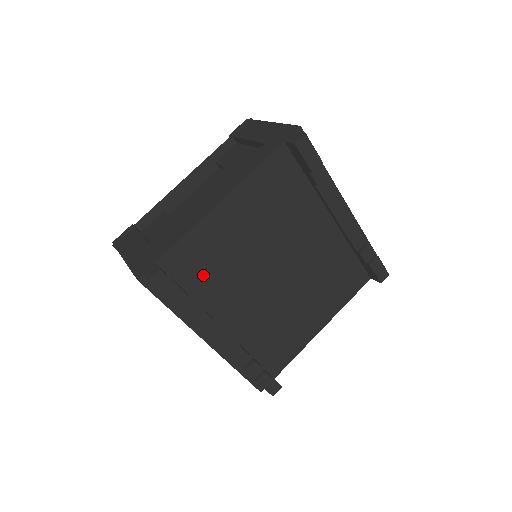
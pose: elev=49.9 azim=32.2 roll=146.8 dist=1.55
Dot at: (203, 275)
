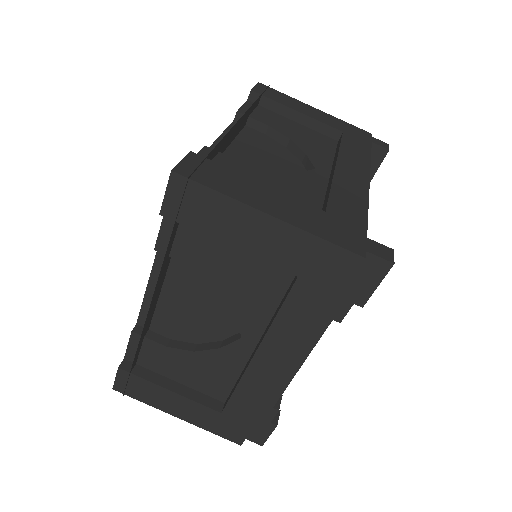
Dot at: occluded
